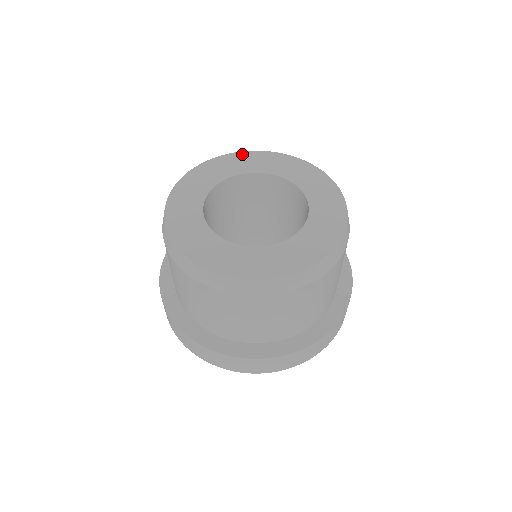
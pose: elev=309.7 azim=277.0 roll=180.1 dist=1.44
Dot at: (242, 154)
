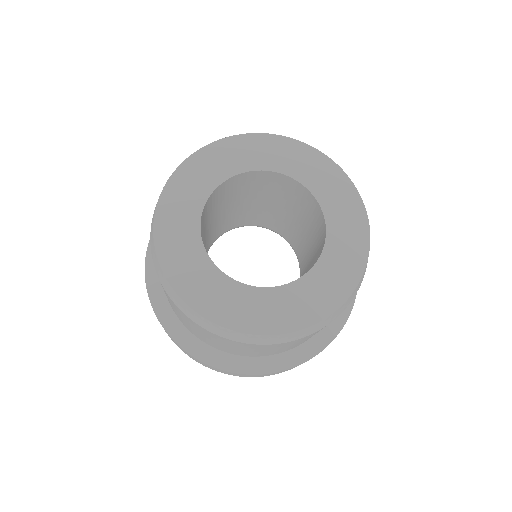
Dot at: (254, 138)
